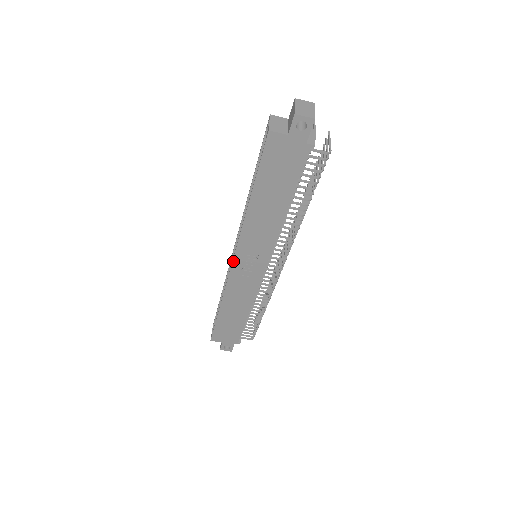
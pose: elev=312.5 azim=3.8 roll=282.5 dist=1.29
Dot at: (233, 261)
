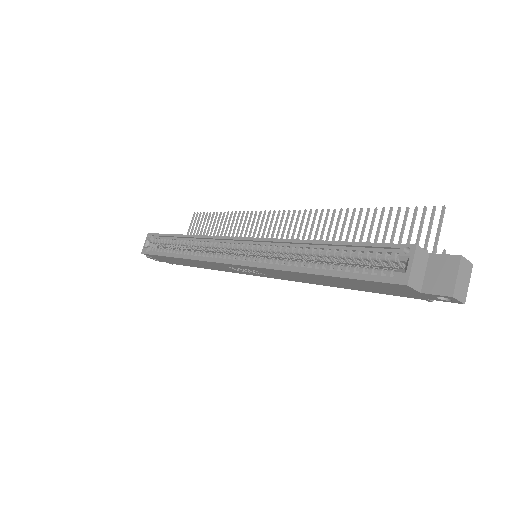
Dot at: (232, 264)
